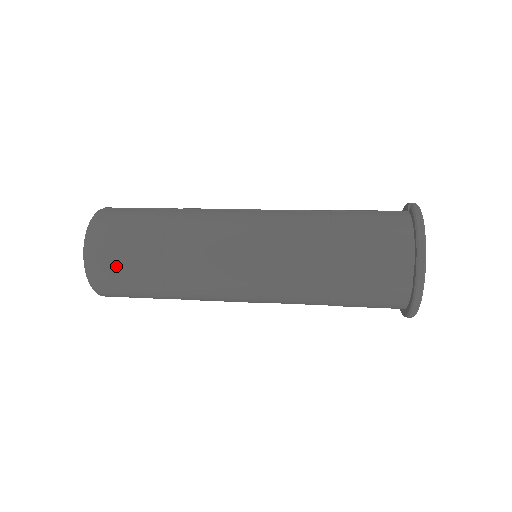
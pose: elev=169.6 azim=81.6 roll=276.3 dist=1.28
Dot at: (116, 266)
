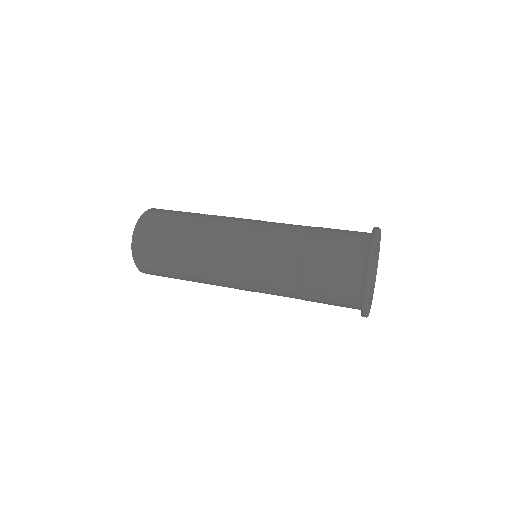
Dot at: (156, 230)
